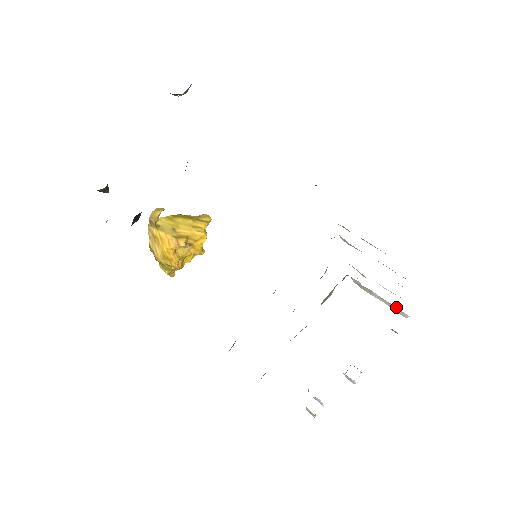
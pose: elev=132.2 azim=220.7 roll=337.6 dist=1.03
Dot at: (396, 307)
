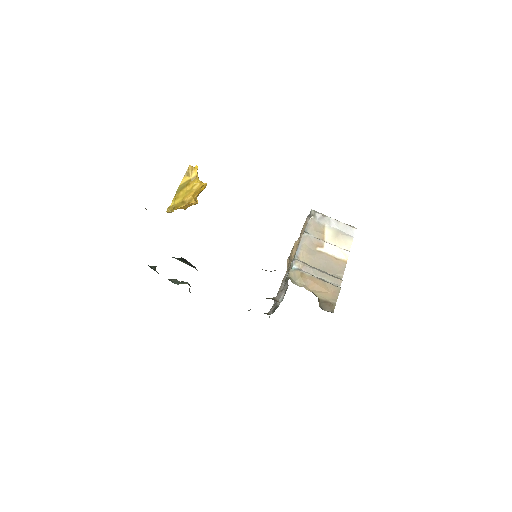
Dot at: (347, 226)
